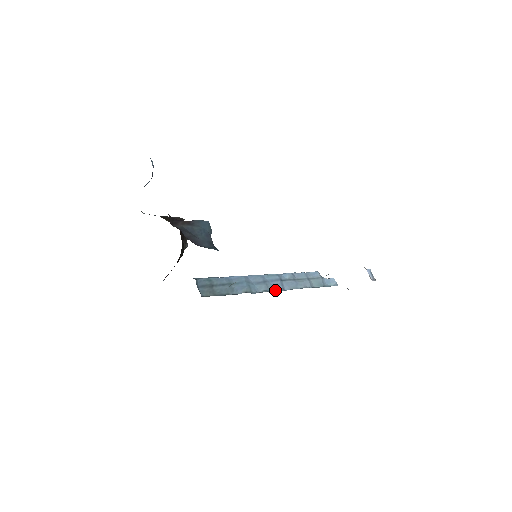
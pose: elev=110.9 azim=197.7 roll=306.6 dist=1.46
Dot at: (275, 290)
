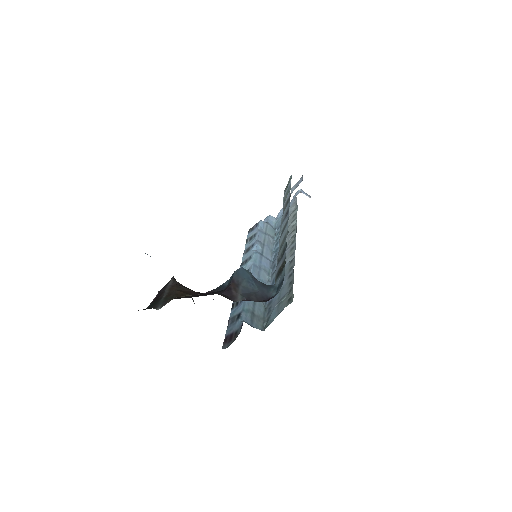
Dot at: (269, 268)
